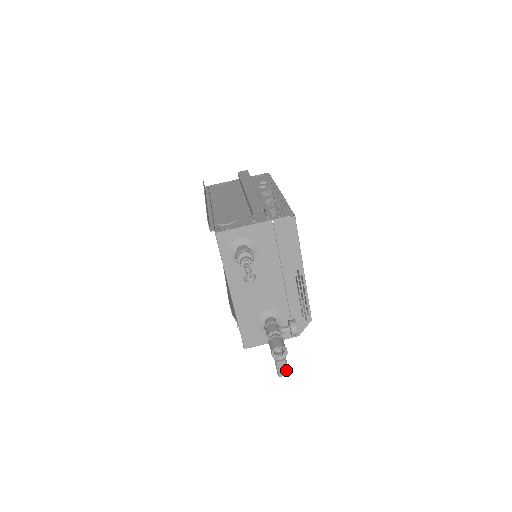
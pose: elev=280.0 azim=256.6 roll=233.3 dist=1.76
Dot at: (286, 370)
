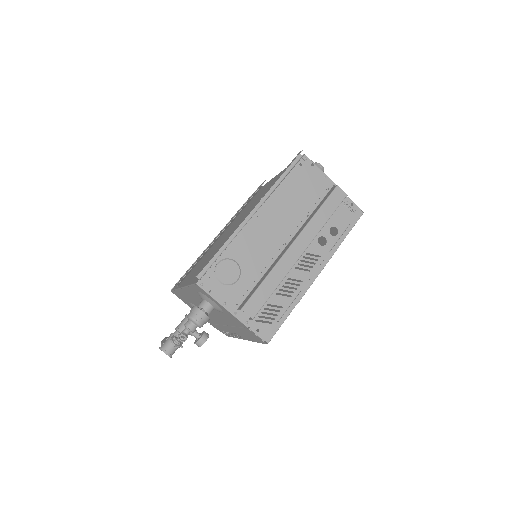
Dot at: occluded
